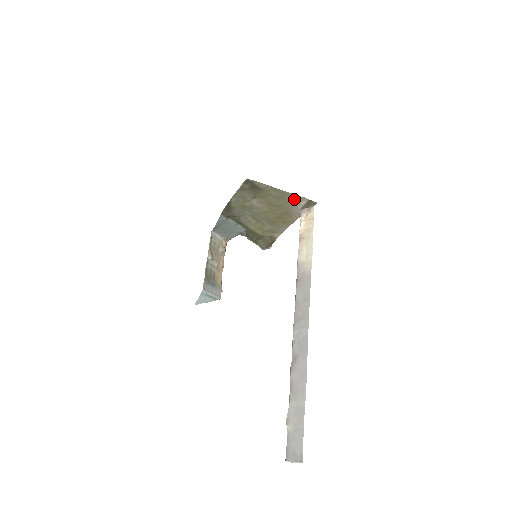
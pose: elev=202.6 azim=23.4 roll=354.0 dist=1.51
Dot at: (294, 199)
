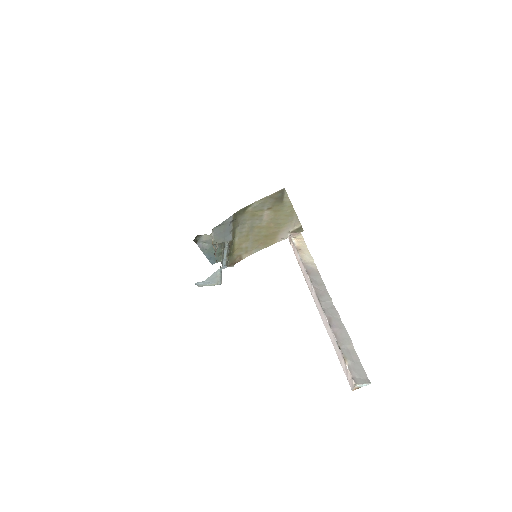
Dot at: (293, 222)
